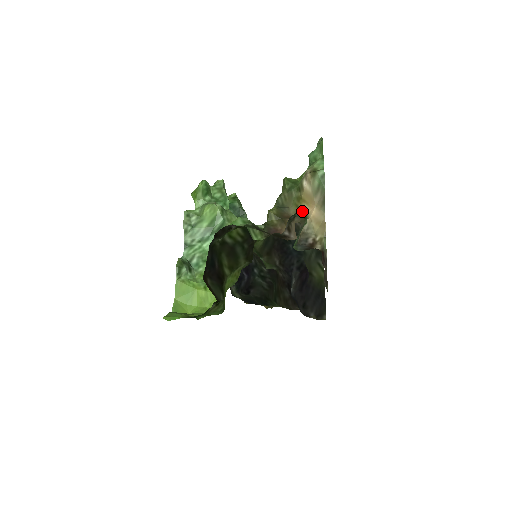
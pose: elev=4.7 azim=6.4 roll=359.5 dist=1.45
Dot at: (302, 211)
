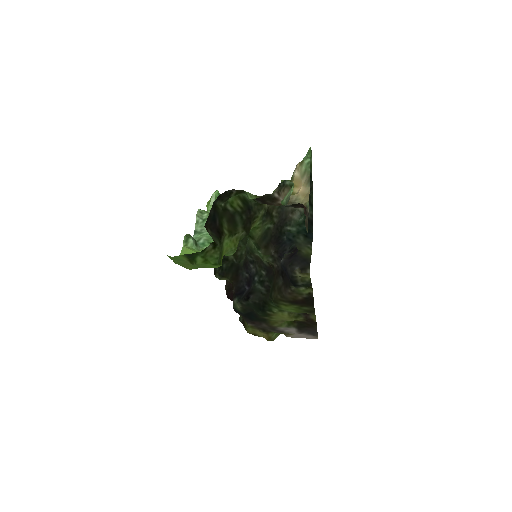
Dot at: (292, 193)
